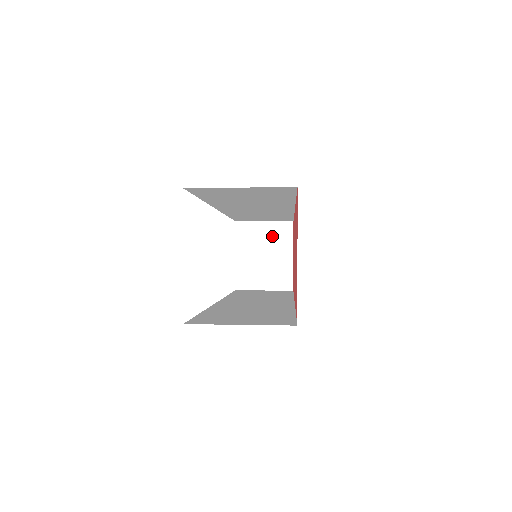
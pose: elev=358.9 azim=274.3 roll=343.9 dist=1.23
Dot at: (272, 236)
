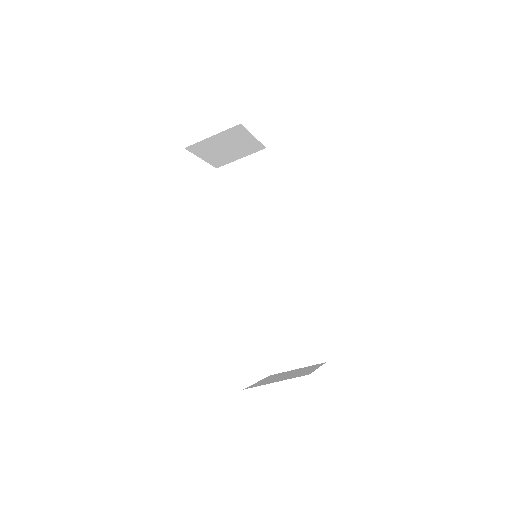
Dot at: occluded
